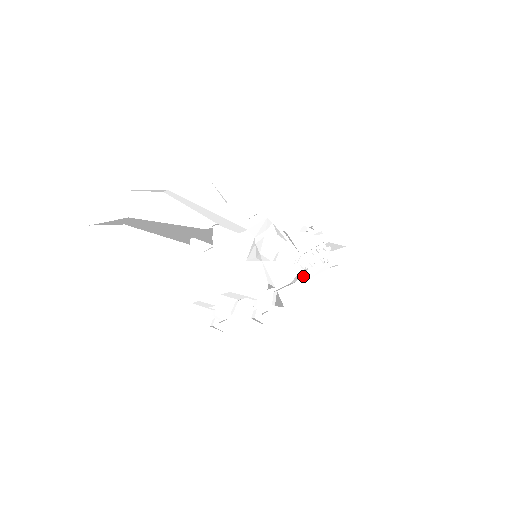
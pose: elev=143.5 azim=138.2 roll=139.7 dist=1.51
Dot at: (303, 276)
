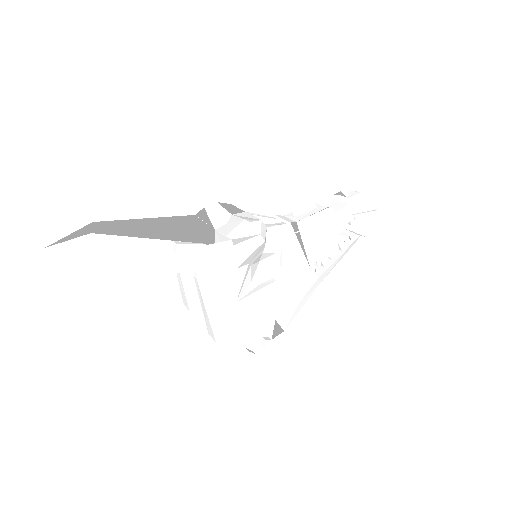
Dot at: (311, 288)
